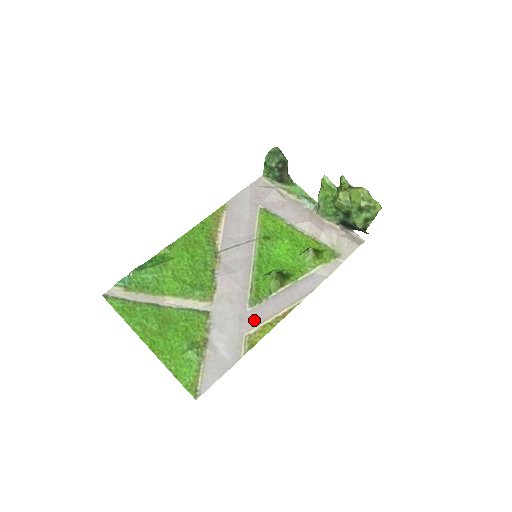
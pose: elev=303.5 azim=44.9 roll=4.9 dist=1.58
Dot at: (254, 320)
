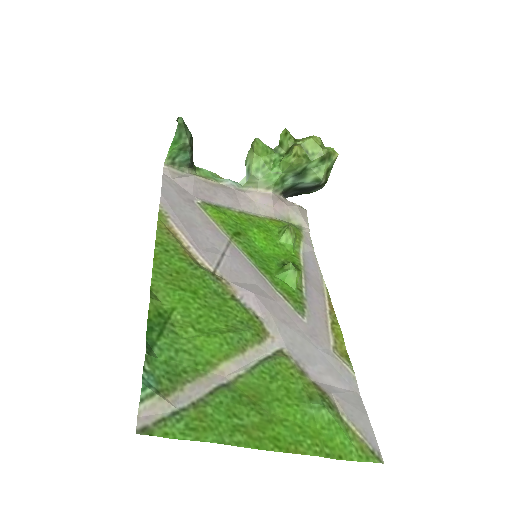
Dot at: (320, 329)
